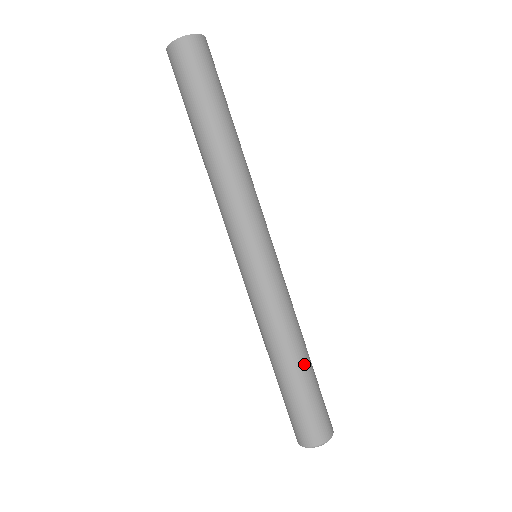
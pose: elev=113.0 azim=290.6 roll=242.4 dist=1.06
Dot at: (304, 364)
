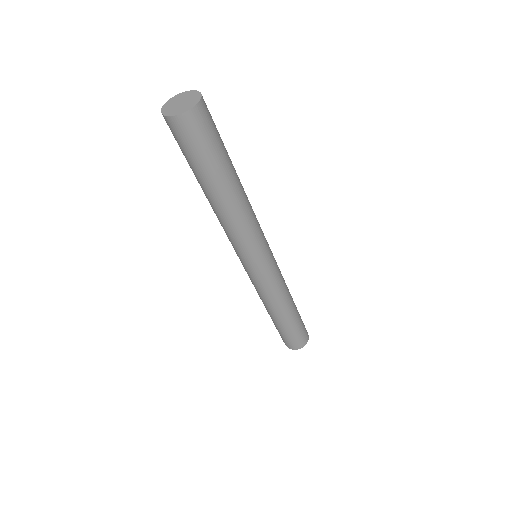
Dot at: (290, 316)
